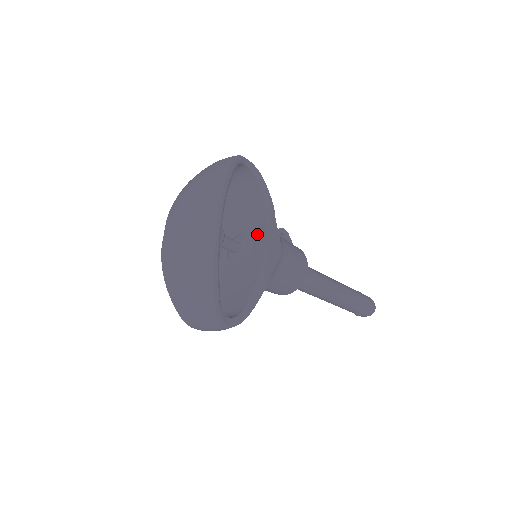
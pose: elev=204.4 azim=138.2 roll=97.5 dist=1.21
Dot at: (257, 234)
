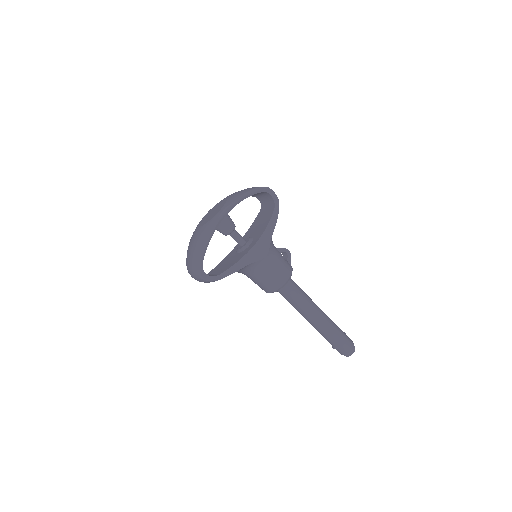
Dot at: (256, 239)
